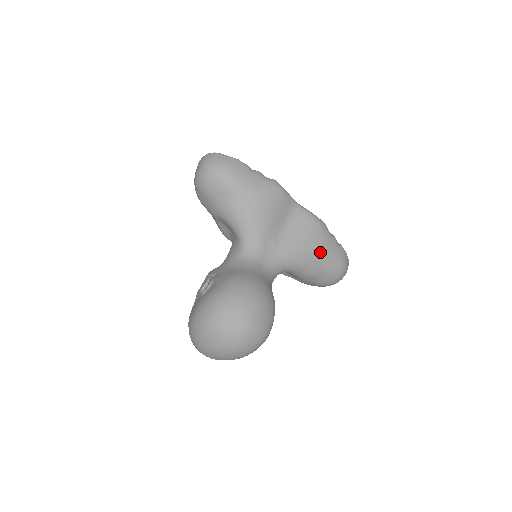
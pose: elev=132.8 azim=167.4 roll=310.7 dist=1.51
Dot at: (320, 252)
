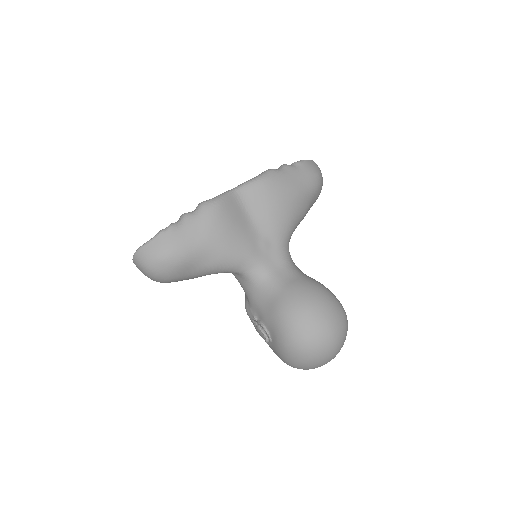
Dot at: (294, 196)
